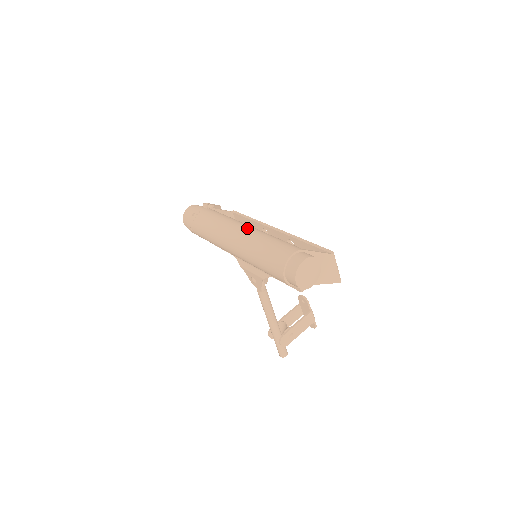
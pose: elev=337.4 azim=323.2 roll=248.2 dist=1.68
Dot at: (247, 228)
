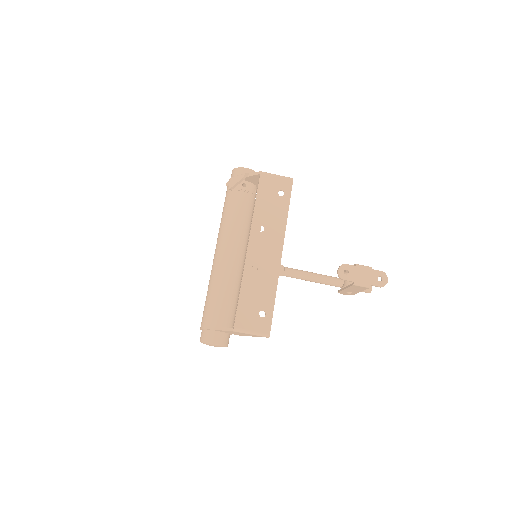
Dot at: (213, 261)
